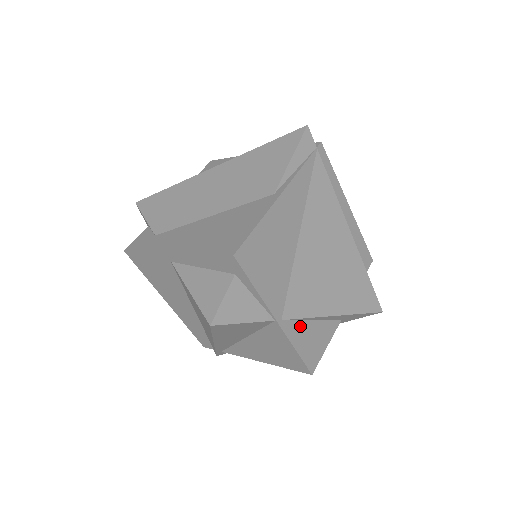
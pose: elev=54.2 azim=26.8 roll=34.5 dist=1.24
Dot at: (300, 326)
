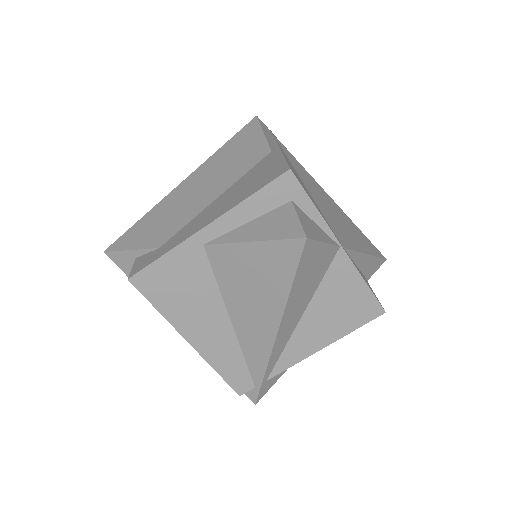
Dot at: (353, 262)
